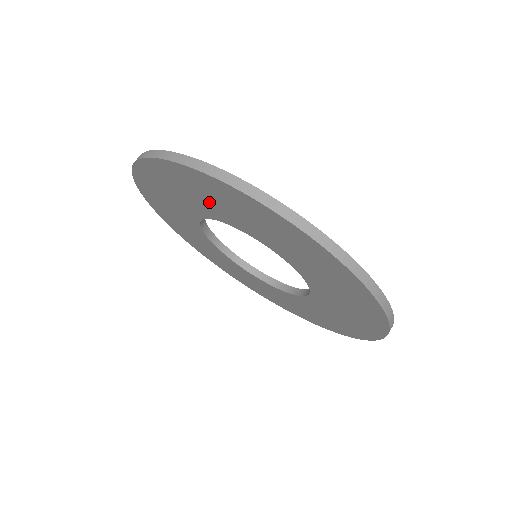
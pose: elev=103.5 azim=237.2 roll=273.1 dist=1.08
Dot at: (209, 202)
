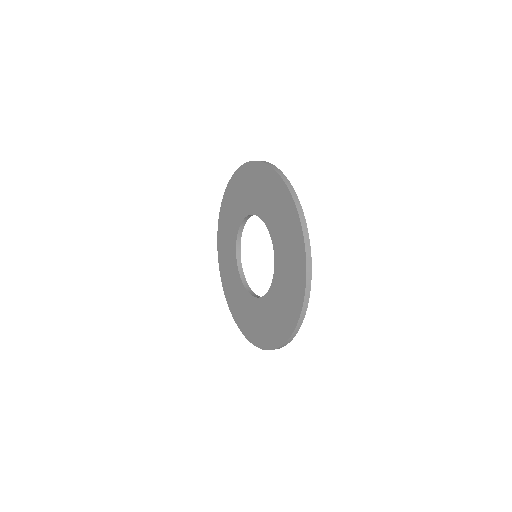
Dot at: (249, 194)
